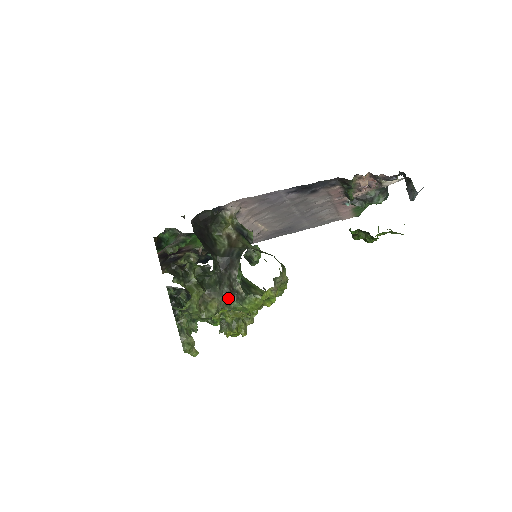
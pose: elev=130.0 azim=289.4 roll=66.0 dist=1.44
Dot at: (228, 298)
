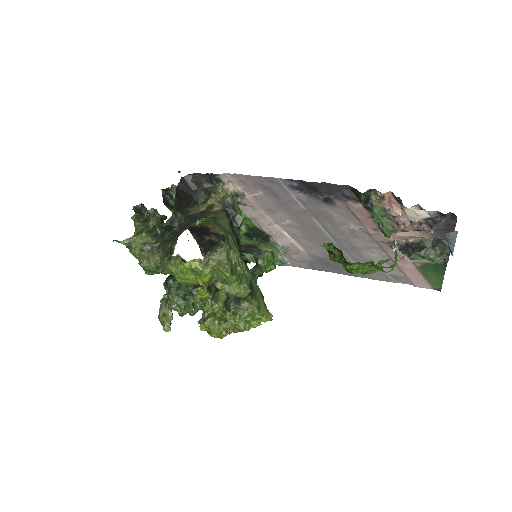
Dot at: (165, 255)
